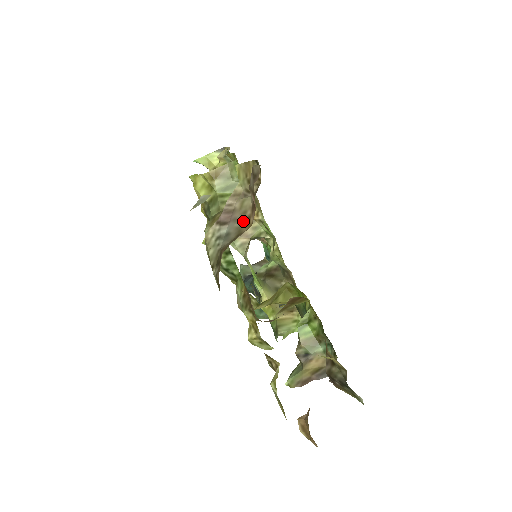
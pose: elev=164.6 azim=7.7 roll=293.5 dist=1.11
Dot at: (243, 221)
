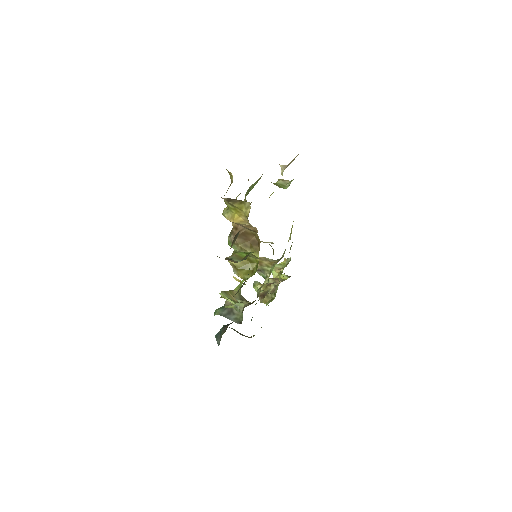
Dot at: occluded
